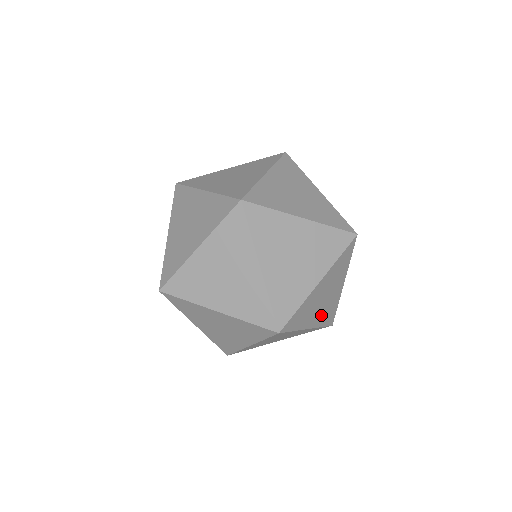
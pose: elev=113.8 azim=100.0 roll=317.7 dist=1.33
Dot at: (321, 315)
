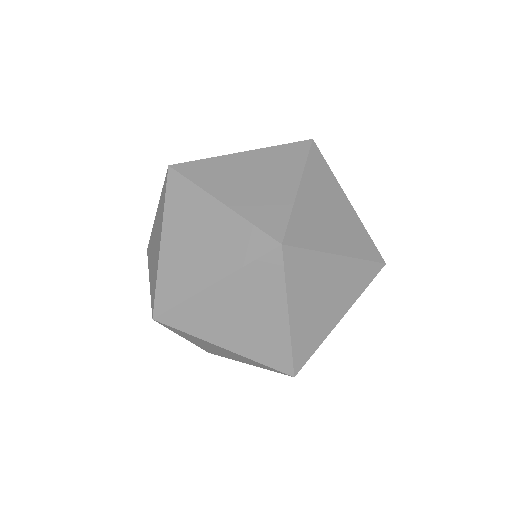
Dot at: occluded
